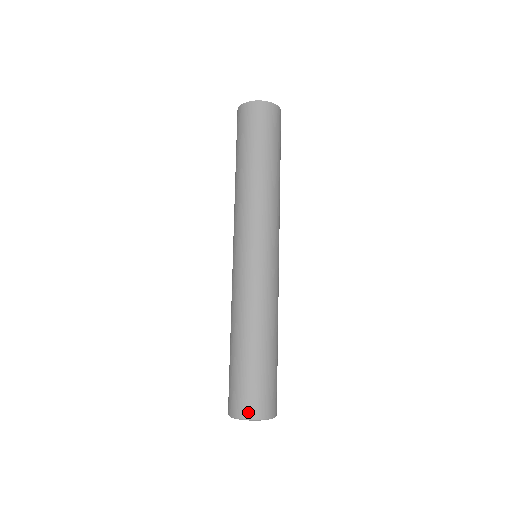
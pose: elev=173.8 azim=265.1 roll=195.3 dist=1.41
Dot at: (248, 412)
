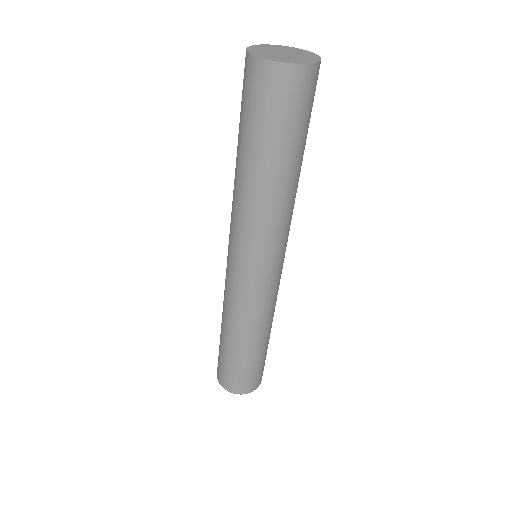
Dot at: (231, 389)
